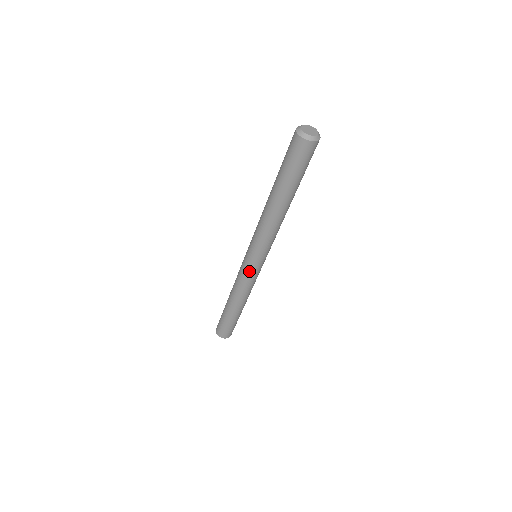
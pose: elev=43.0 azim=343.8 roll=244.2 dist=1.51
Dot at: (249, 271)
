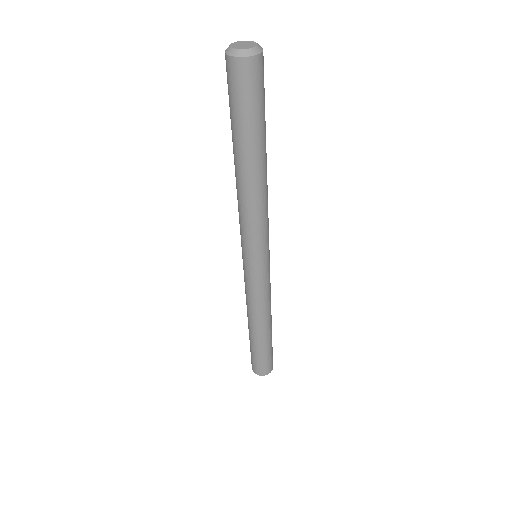
Dot at: (264, 277)
